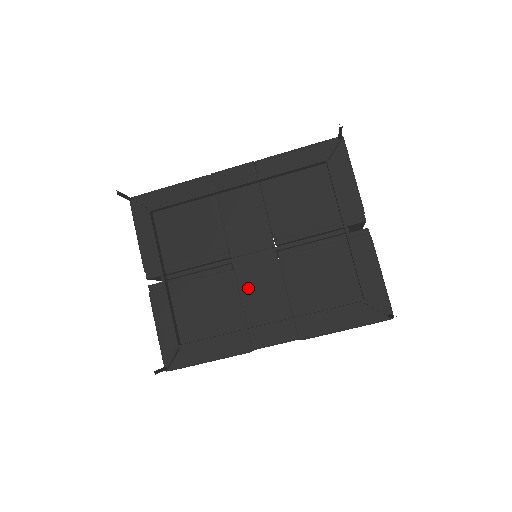
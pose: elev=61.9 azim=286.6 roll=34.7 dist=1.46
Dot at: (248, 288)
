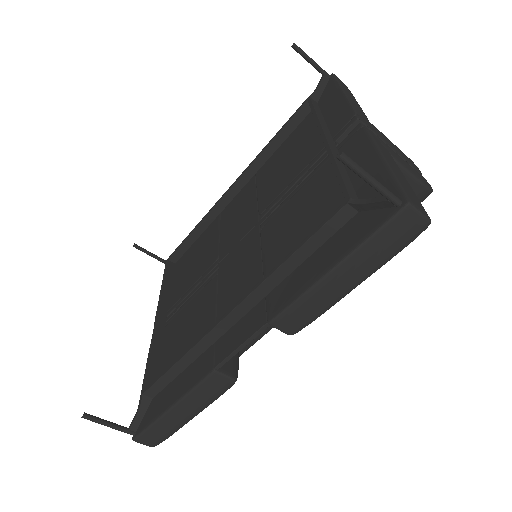
Dot at: (226, 286)
